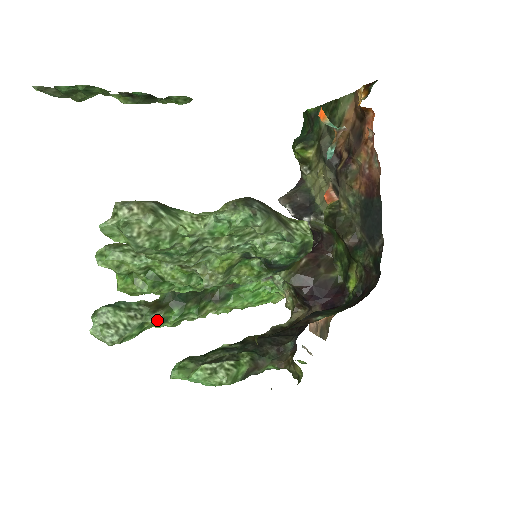
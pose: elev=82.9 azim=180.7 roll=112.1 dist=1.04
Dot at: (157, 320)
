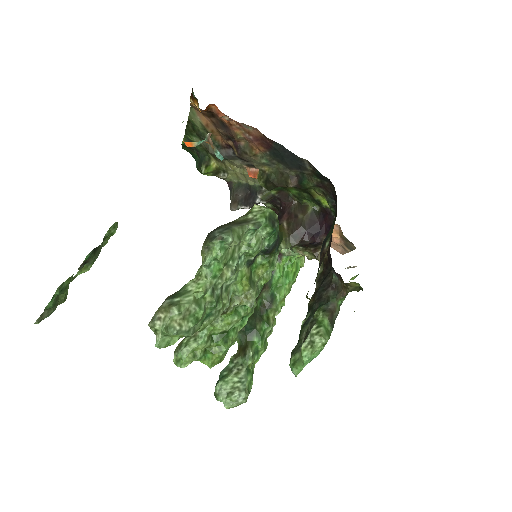
Dot at: (252, 357)
